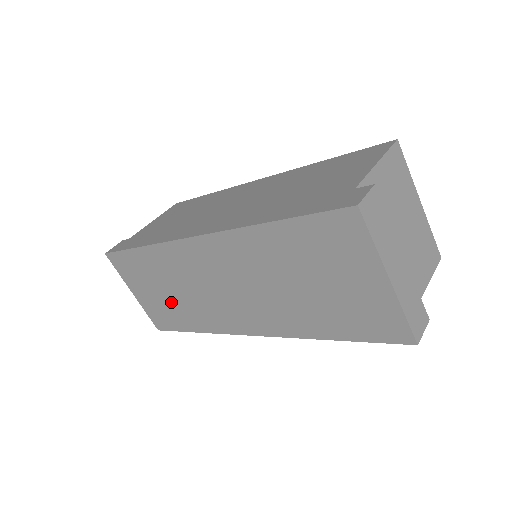
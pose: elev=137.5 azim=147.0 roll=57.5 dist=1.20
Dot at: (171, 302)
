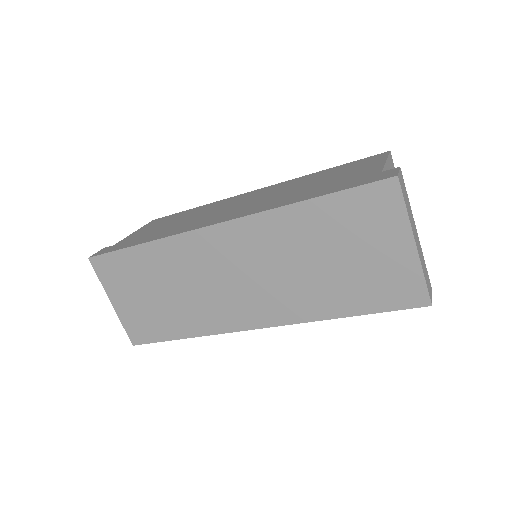
Dot at: (163, 306)
